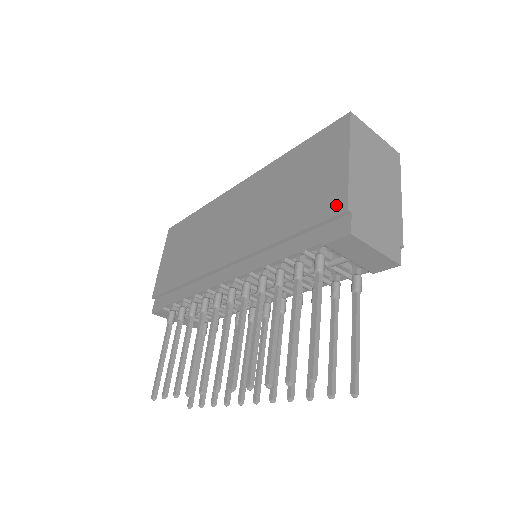
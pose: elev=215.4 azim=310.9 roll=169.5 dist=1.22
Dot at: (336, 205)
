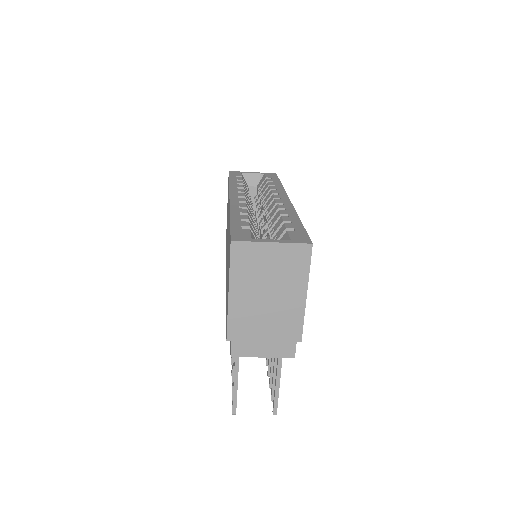
Dot at: occluded
